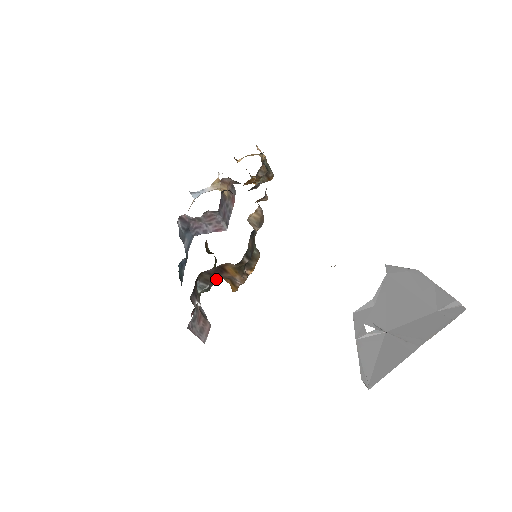
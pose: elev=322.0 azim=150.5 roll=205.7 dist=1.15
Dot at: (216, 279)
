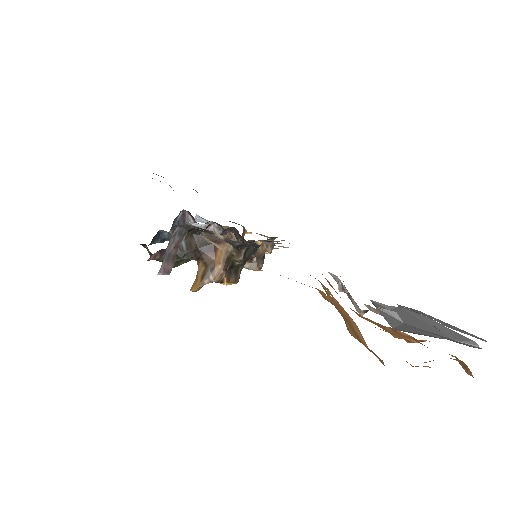
Dot at: (195, 256)
